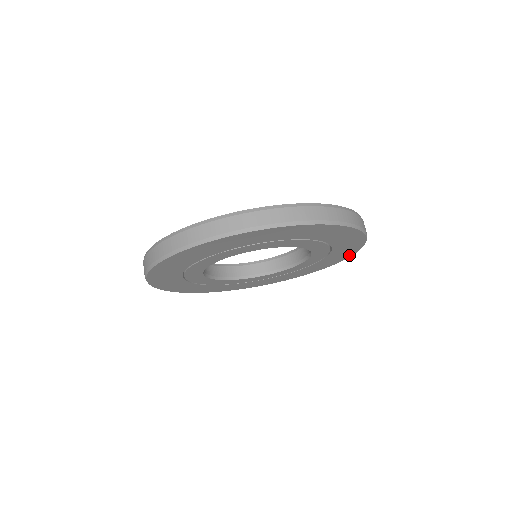
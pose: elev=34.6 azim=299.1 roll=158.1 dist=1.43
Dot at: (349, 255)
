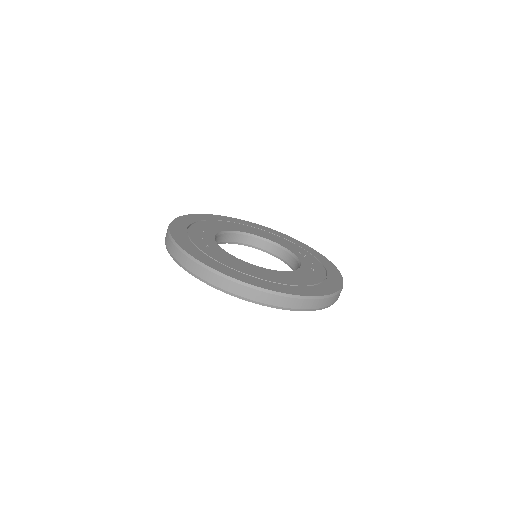
Dot at: occluded
